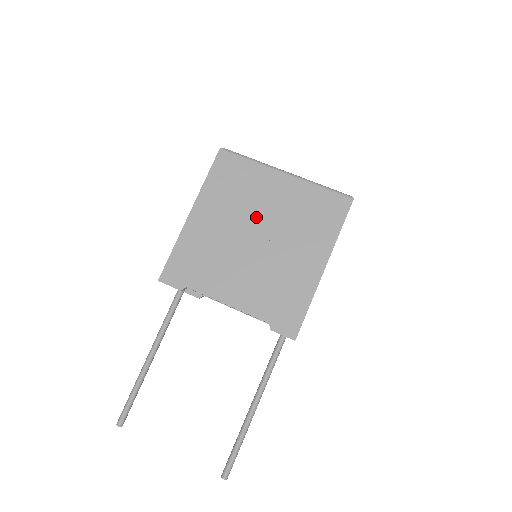
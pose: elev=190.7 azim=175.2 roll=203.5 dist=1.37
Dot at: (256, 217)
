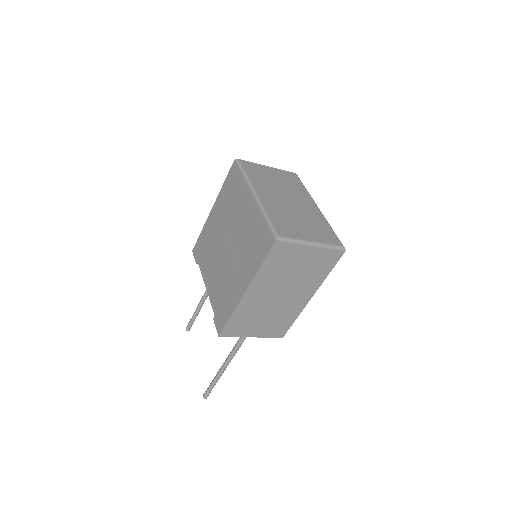
Dot at: (232, 228)
